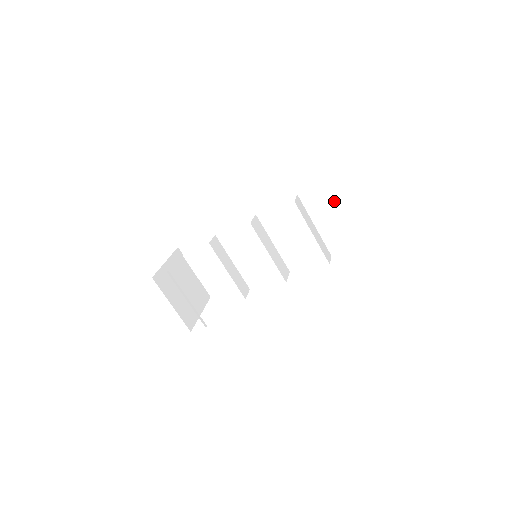
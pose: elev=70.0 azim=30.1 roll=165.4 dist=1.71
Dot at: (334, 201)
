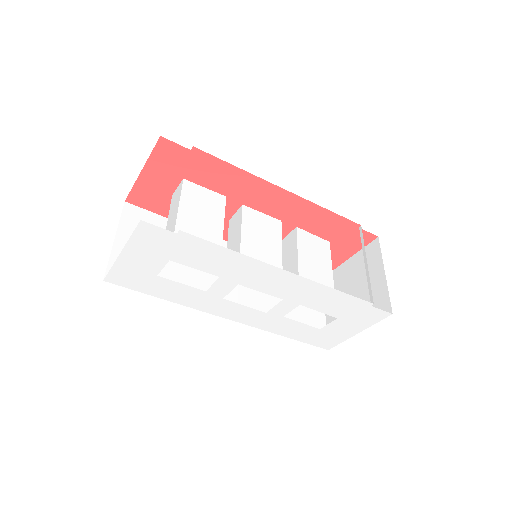
Dot at: occluded
